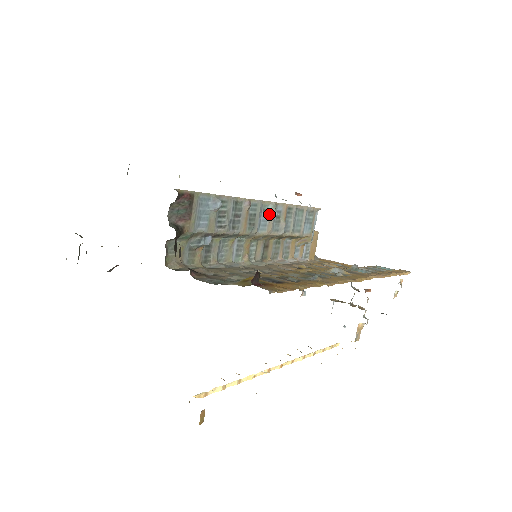
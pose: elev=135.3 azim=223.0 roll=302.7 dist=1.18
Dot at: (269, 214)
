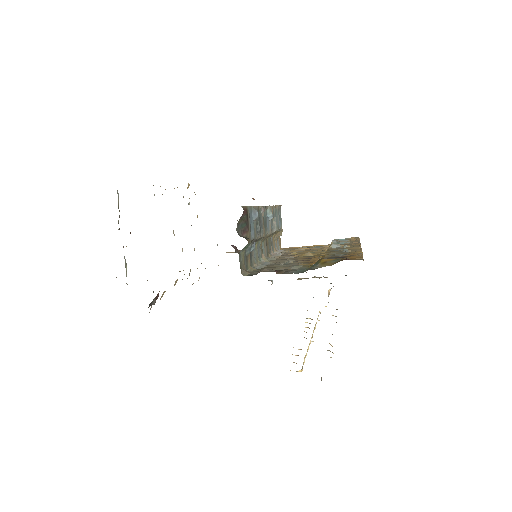
Dot at: (269, 216)
